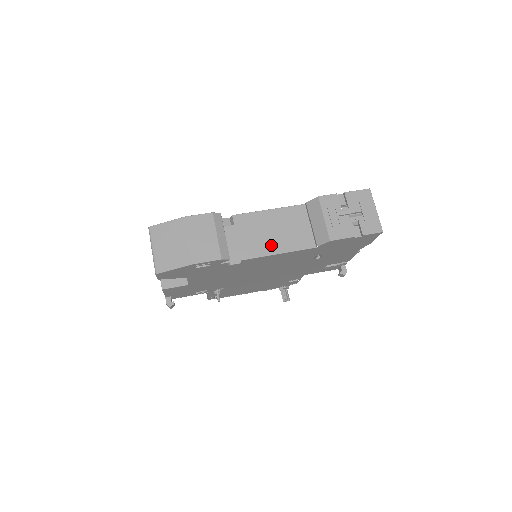
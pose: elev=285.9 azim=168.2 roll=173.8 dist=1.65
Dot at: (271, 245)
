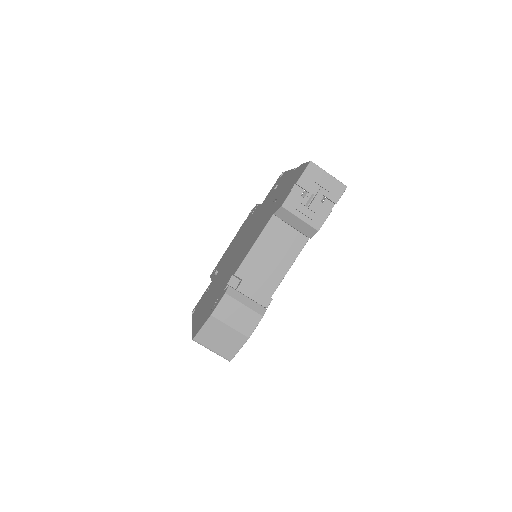
Dot at: (279, 268)
